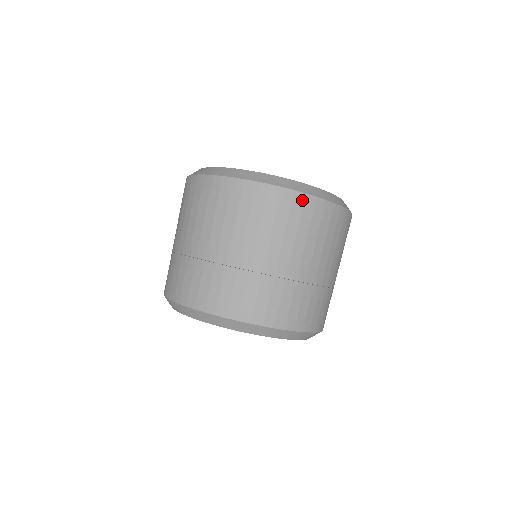
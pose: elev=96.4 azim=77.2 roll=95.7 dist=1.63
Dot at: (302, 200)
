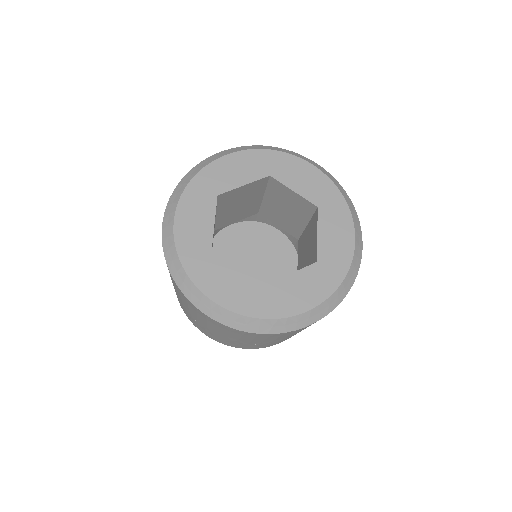
Dot at: (294, 331)
